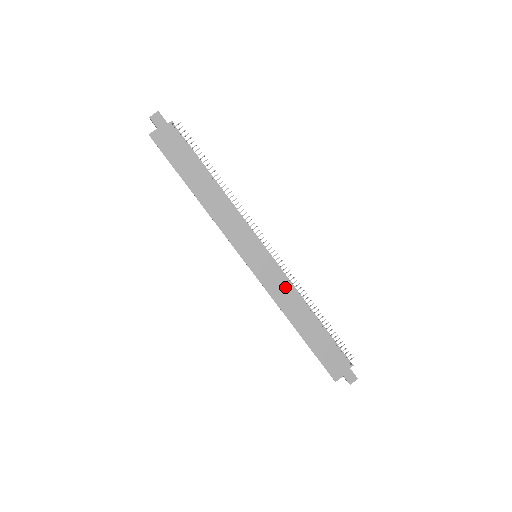
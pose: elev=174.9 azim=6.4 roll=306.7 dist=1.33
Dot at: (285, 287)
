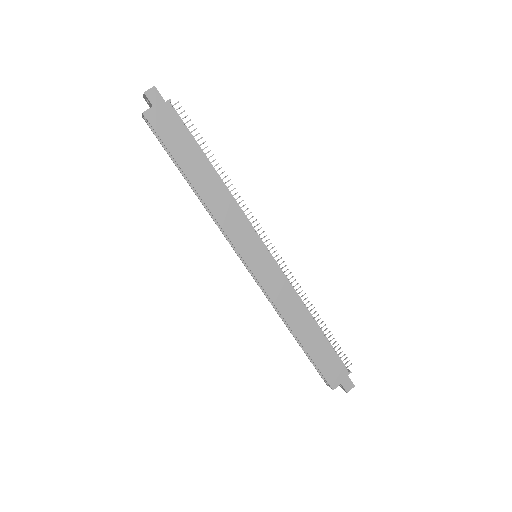
Dot at: (286, 290)
